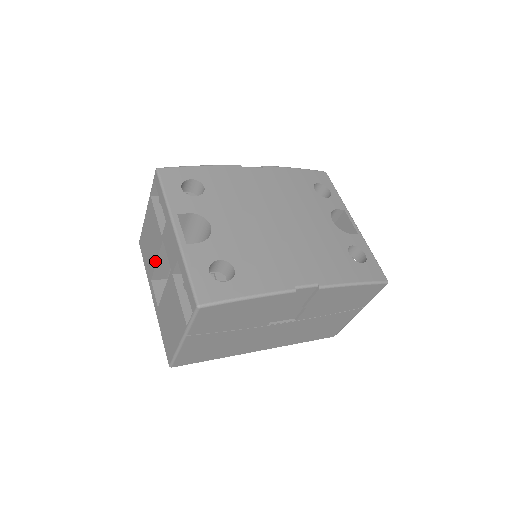
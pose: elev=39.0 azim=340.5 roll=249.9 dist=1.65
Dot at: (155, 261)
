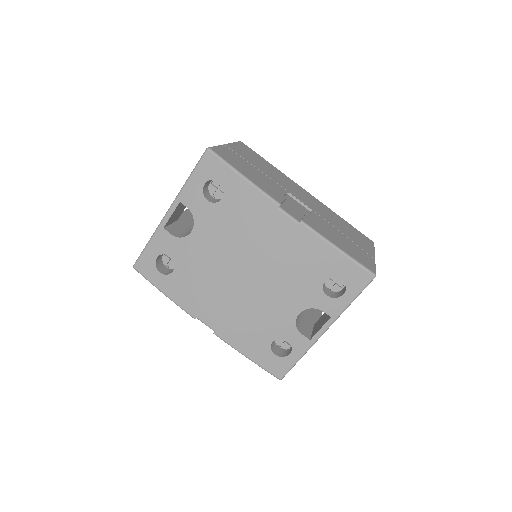
Dot at: occluded
